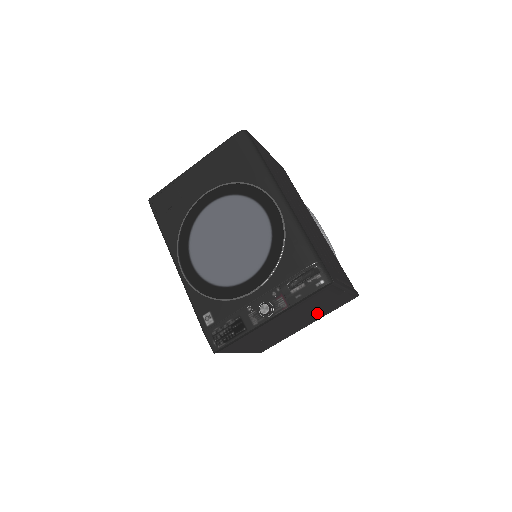
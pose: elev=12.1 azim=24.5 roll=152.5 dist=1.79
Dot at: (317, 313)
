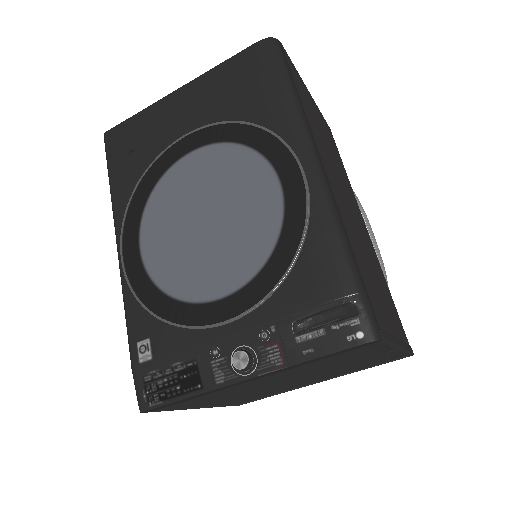
Dot at: (338, 371)
